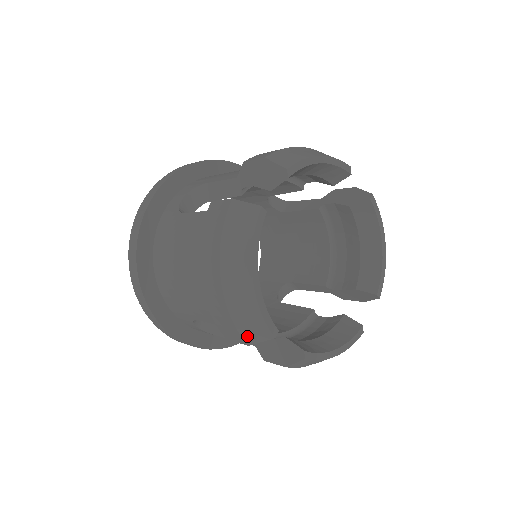
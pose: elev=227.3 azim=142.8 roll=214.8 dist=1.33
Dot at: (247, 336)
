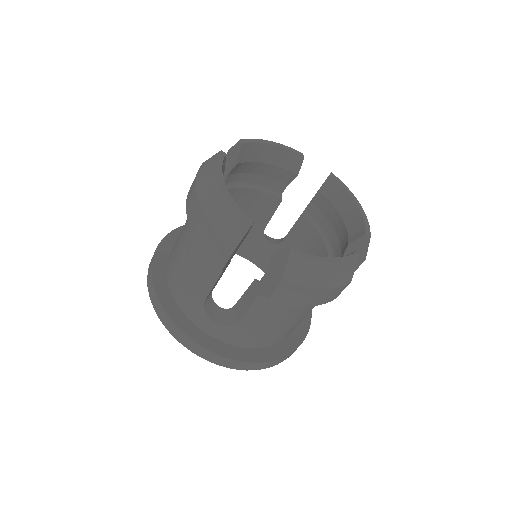
Dot at: (229, 239)
